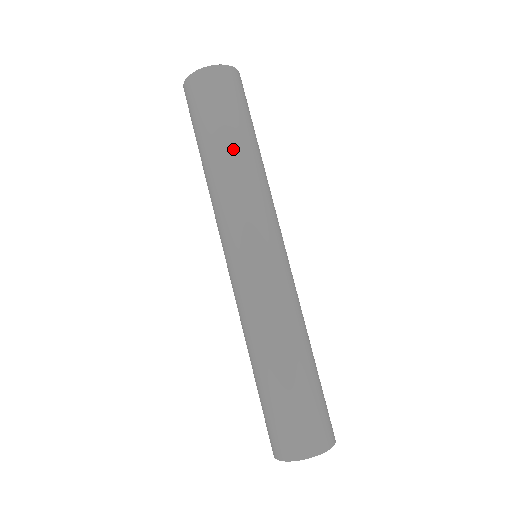
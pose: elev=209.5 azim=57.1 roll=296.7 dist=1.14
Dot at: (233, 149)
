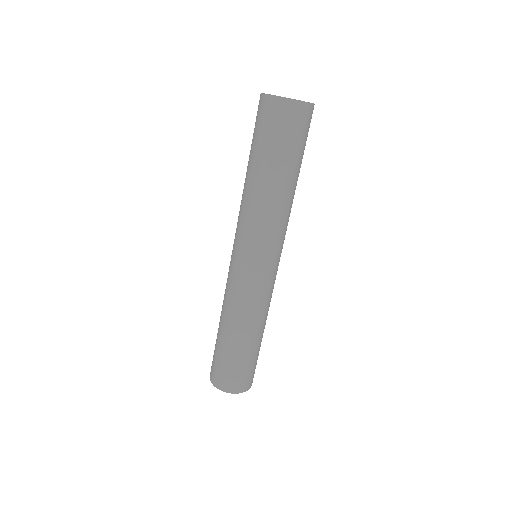
Dot at: (291, 184)
